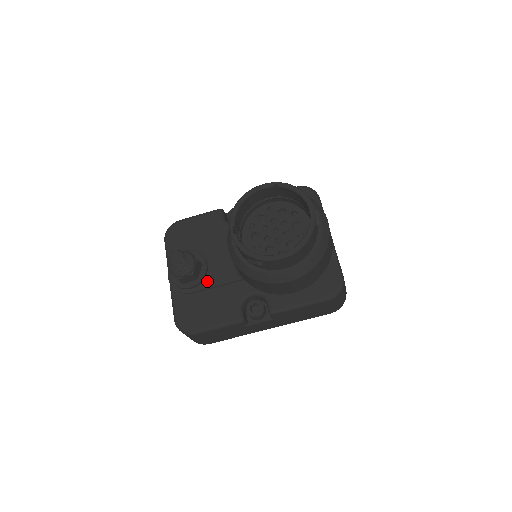
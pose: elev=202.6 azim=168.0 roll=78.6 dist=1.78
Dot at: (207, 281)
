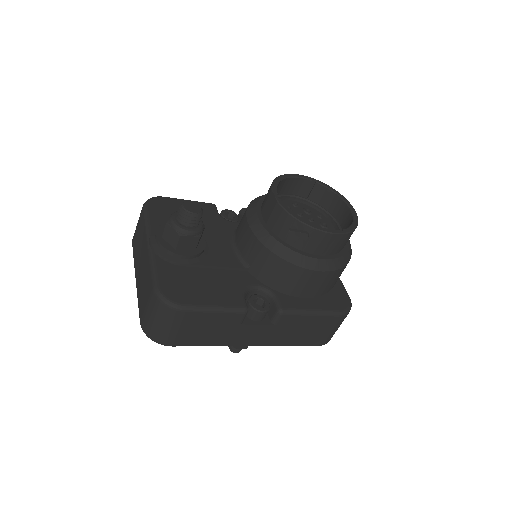
Dot at: (203, 258)
